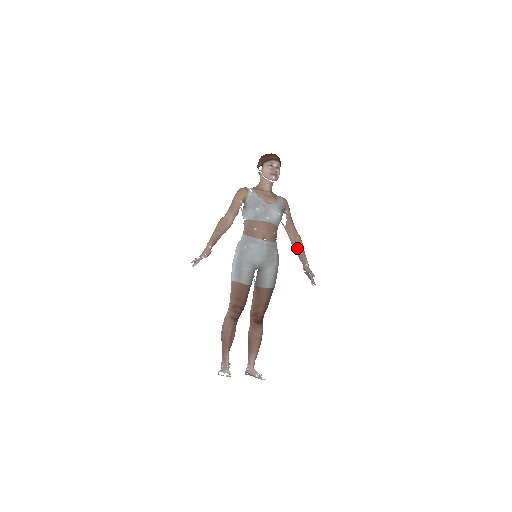
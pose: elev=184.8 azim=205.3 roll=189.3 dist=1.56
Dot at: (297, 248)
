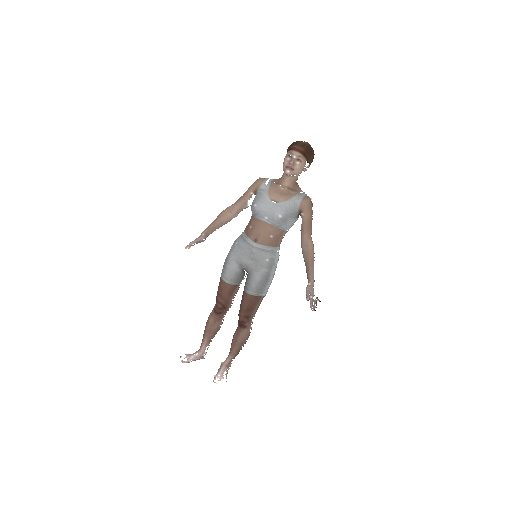
Dot at: (305, 260)
